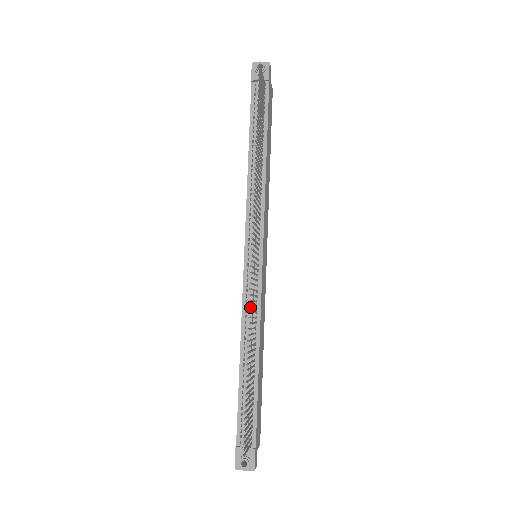
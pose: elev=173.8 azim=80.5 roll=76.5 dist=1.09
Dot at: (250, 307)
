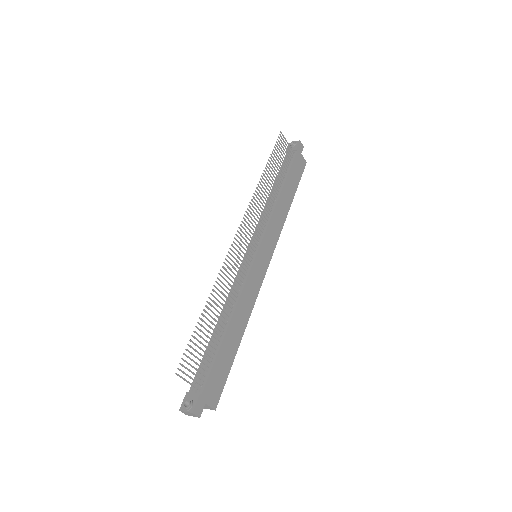
Dot at: occluded
